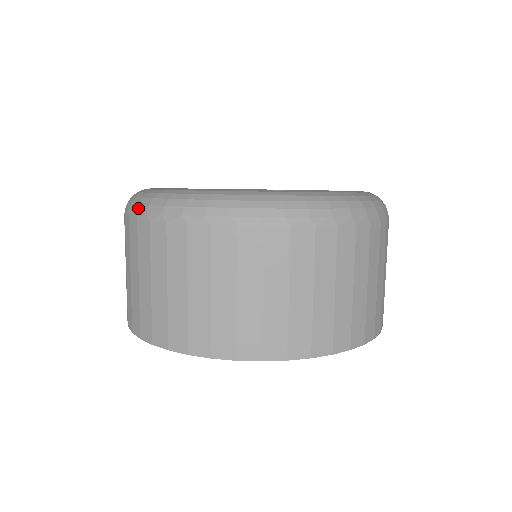
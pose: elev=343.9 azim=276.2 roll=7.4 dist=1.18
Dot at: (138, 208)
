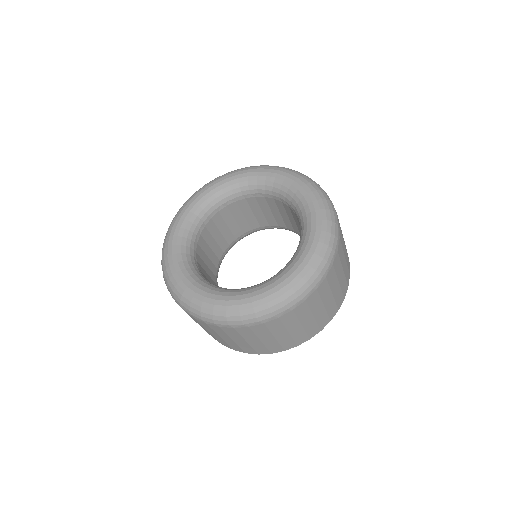
Dot at: occluded
